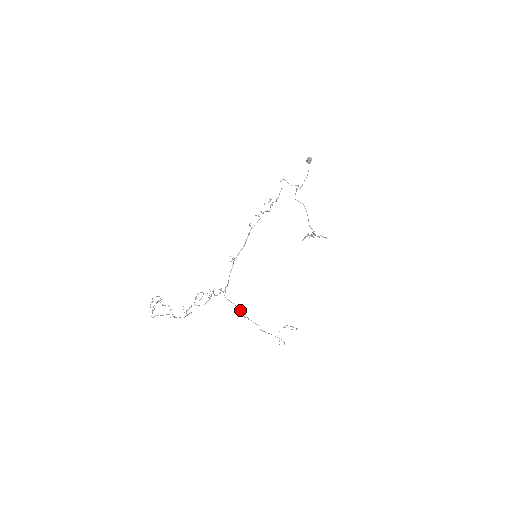
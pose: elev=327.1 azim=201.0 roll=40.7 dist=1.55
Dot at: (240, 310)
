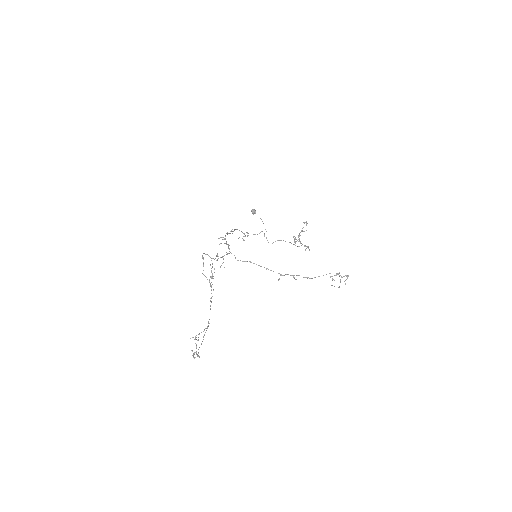
Dot at: (264, 267)
